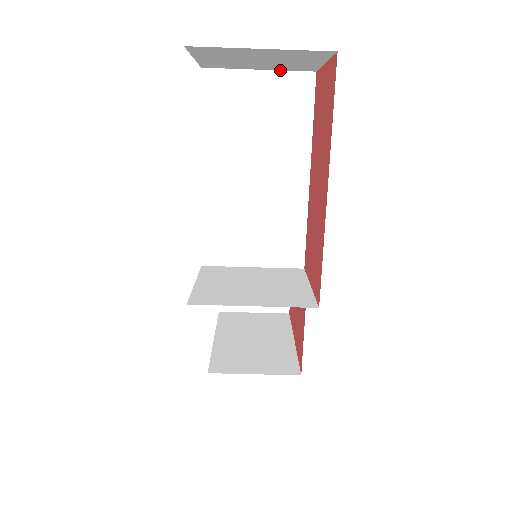
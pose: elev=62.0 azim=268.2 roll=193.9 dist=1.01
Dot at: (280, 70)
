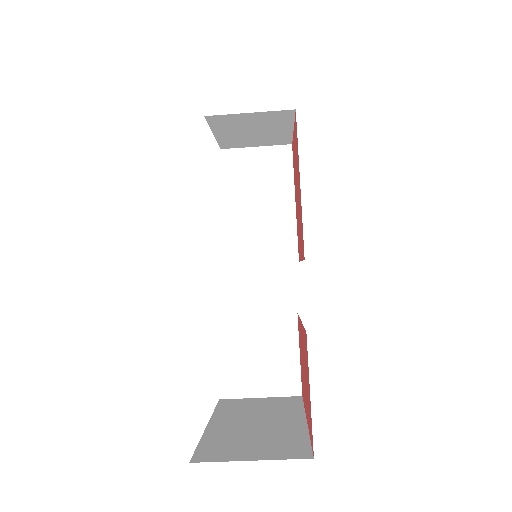
Dot at: occluded
